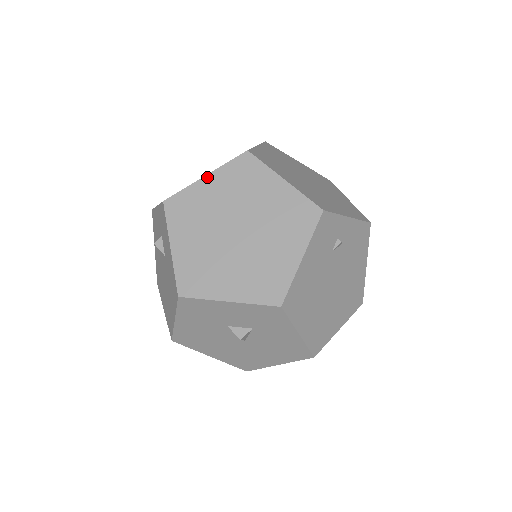
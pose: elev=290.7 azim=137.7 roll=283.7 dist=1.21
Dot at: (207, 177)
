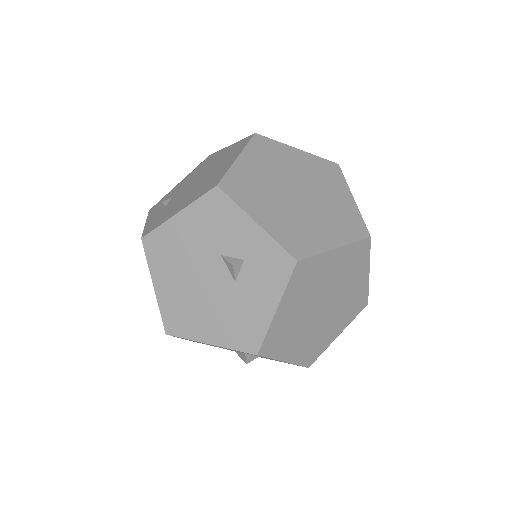
Dot at: (337, 250)
